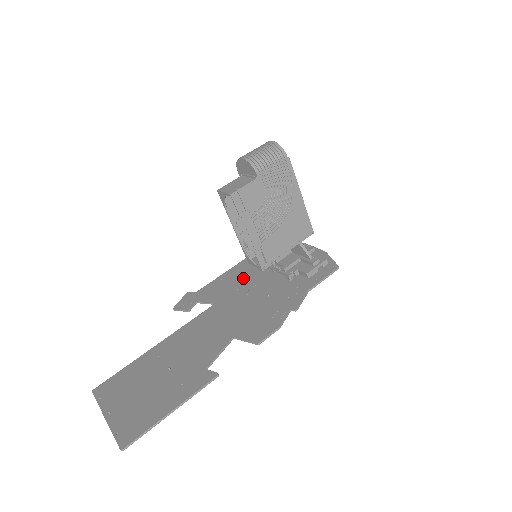
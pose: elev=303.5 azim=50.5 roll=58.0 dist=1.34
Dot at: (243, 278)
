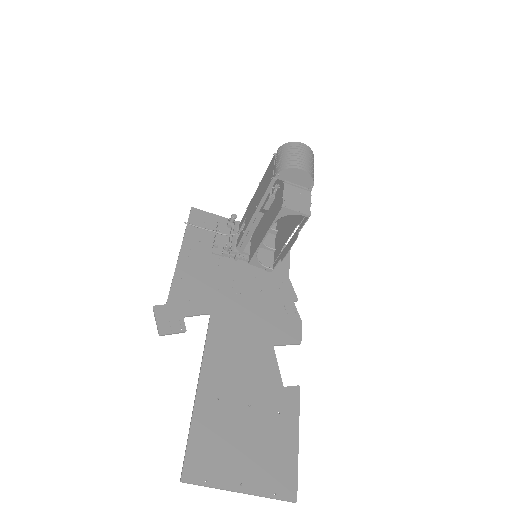
Dot at: (209, 273)
